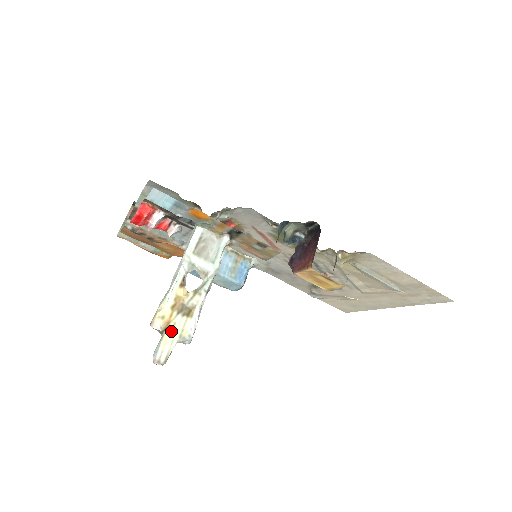
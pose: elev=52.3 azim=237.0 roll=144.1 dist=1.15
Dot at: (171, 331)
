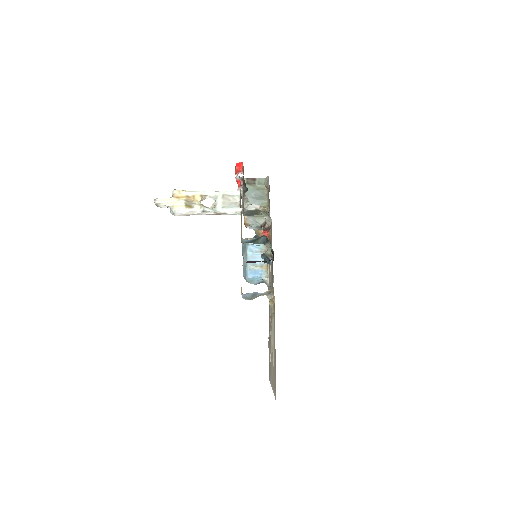
Dot at: (174, 200)
